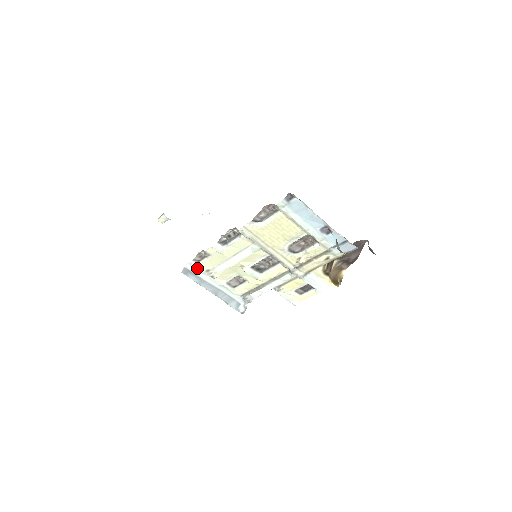
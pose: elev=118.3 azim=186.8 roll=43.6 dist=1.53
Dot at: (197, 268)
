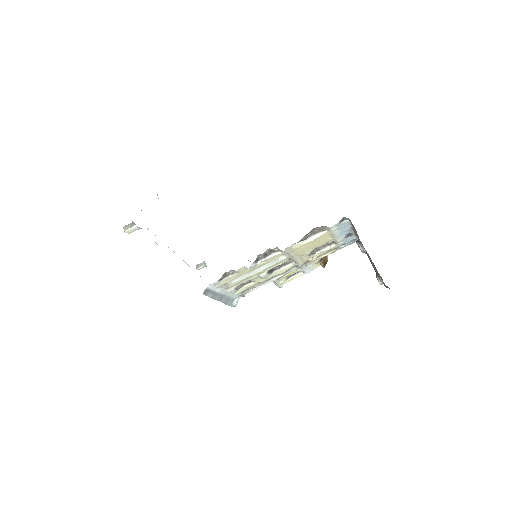
Dot at: (216, 285)
